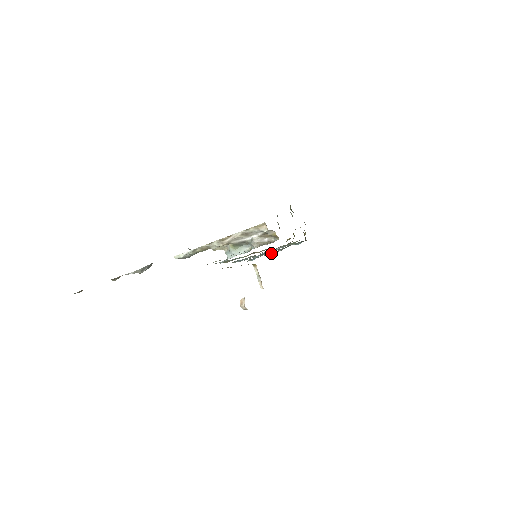
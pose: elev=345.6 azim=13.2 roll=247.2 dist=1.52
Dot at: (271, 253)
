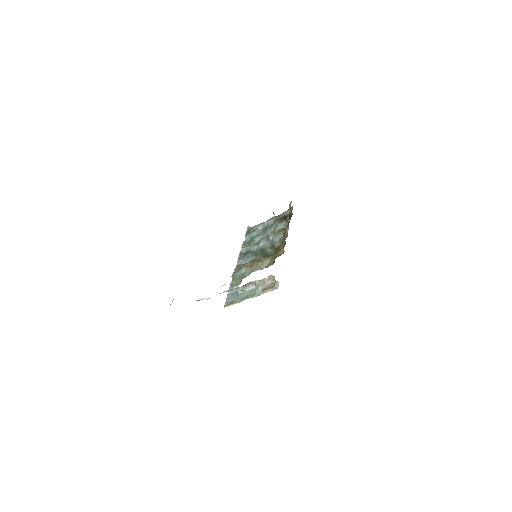
Dot at: (264, 226)
